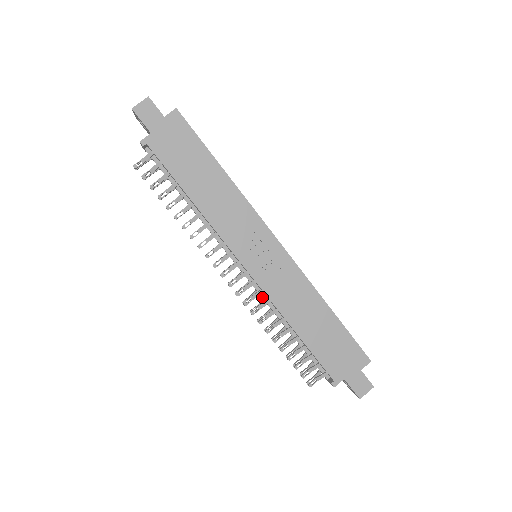
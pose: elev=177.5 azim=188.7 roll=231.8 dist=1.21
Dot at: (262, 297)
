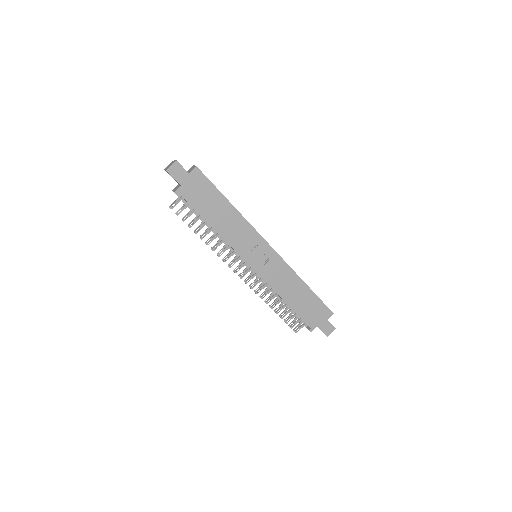
Dot at: (262, 282)
